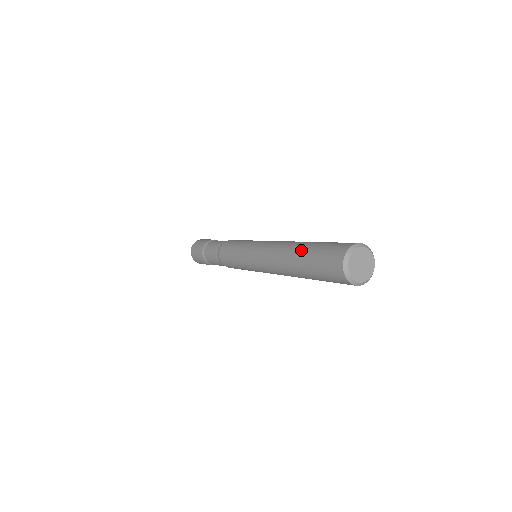
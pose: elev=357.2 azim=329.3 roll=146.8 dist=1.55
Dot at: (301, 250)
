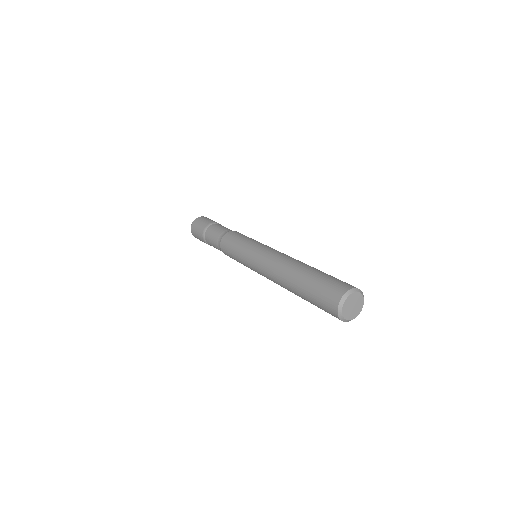
Dot at: (298, 294)
